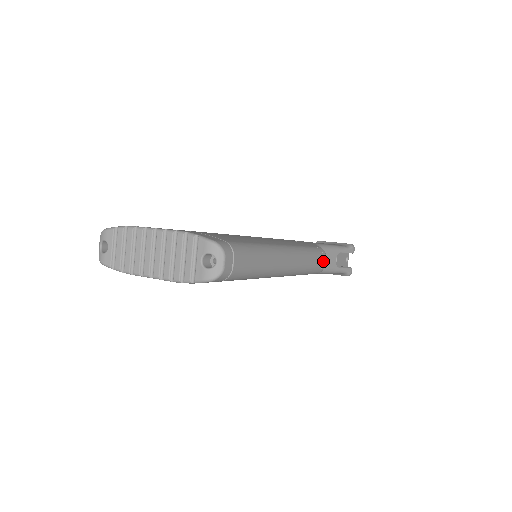
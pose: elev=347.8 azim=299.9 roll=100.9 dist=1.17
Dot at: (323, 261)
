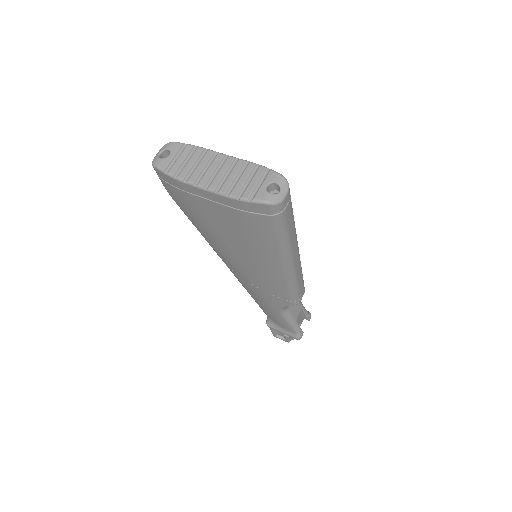
Dot at: (302, 294)
